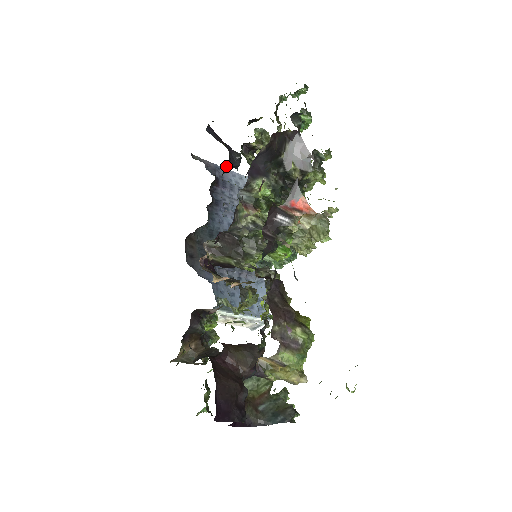
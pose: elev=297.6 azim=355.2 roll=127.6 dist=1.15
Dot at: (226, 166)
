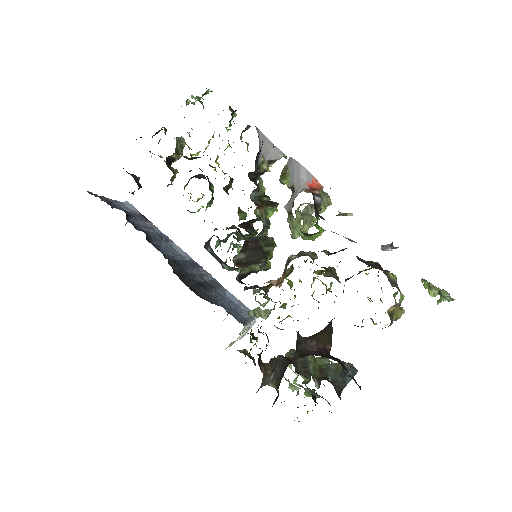
Dot at: occluded
